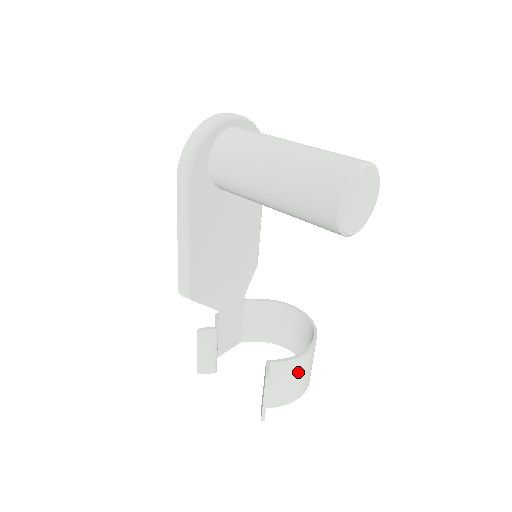
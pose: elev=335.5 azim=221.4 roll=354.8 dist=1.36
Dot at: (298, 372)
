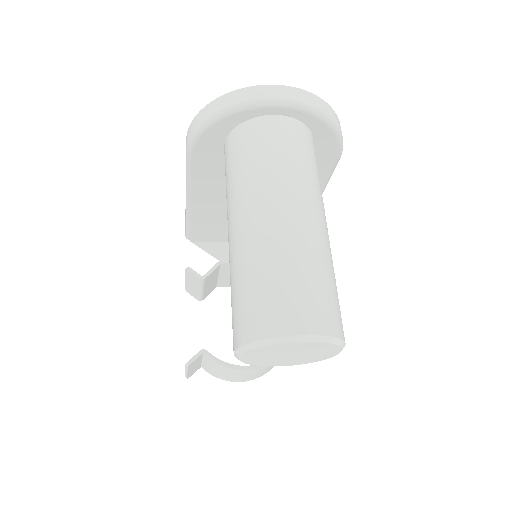
Dot at: (234, 373)
